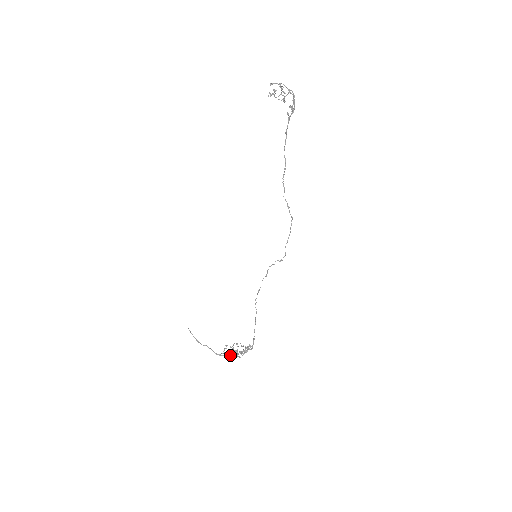
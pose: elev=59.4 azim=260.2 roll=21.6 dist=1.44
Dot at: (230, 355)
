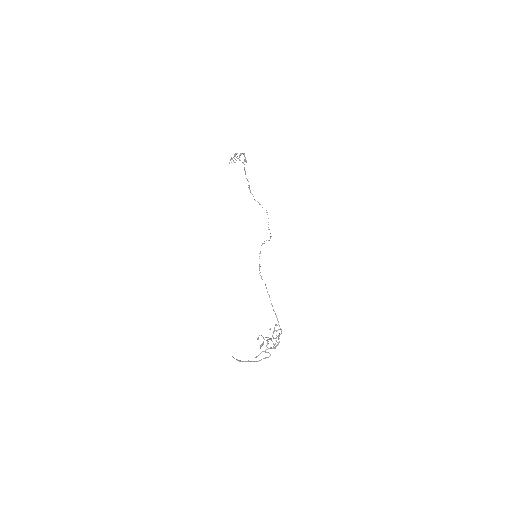
Dot at: (270, 355)
